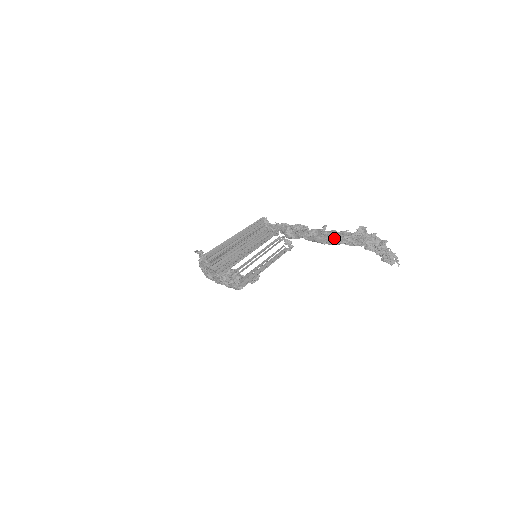
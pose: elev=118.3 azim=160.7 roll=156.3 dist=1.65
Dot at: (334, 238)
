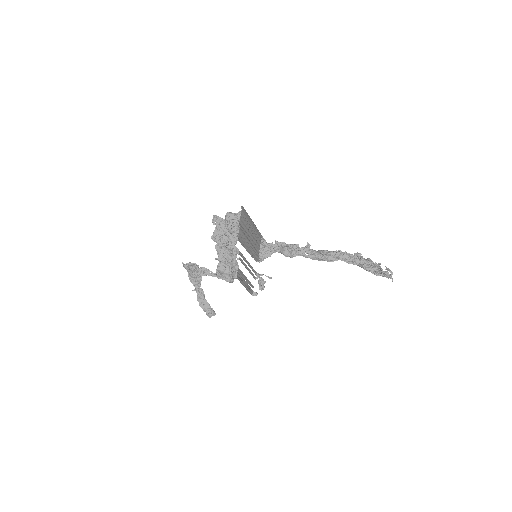
Dot at: (336, 254)
